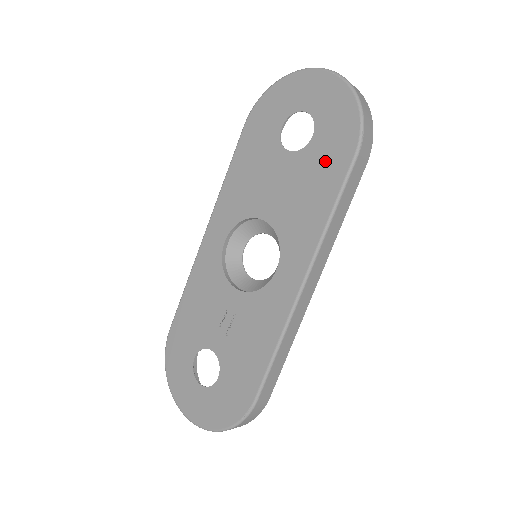
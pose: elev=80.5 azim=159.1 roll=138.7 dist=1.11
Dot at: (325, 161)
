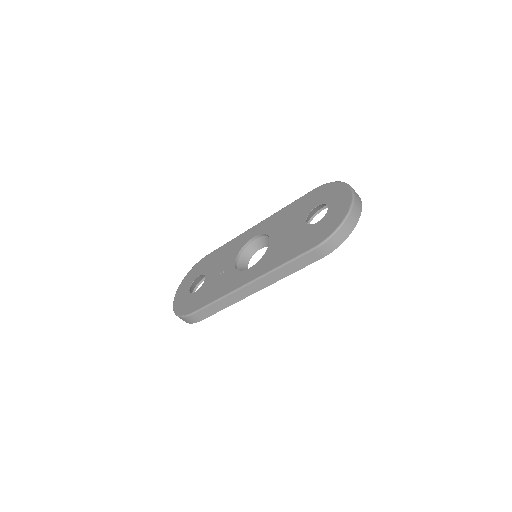
Dot at: (306, 239)
